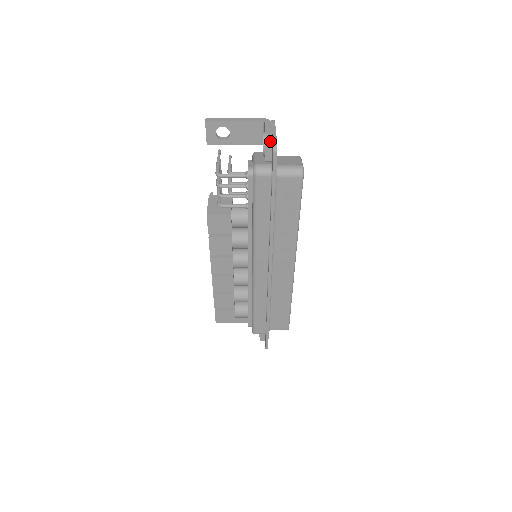
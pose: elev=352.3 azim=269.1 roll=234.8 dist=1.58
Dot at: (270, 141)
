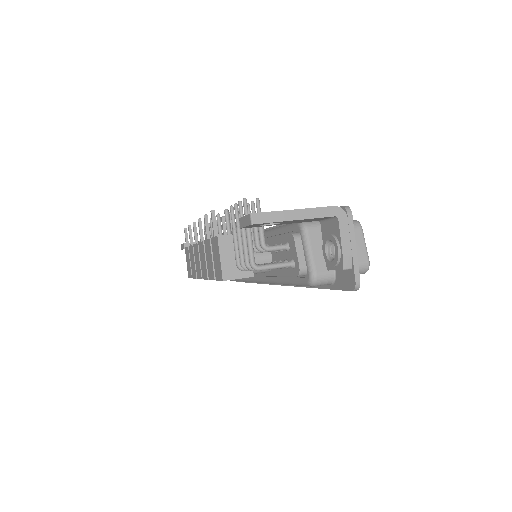
Dot at: (348, 269)
